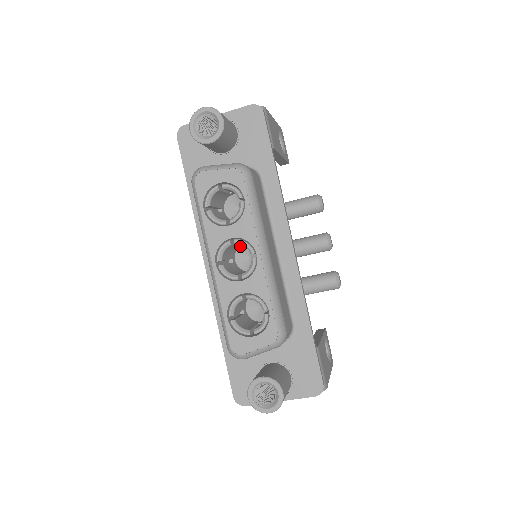
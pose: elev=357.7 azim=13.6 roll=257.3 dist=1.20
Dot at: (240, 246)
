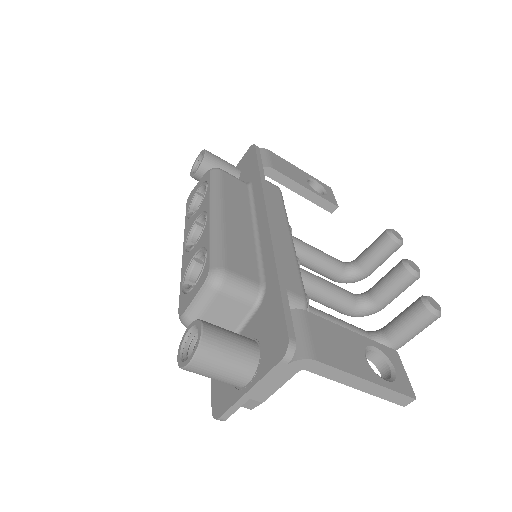
Dot at: occluded
